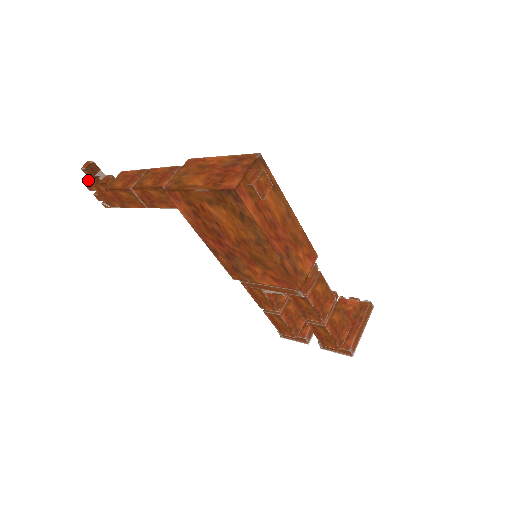
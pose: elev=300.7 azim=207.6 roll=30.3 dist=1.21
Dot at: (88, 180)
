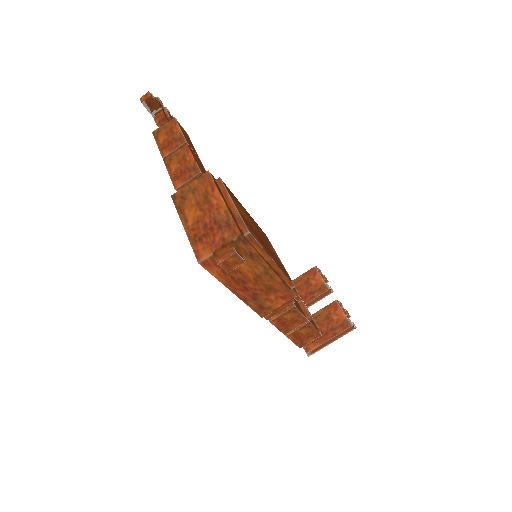
Dot at: occluded
